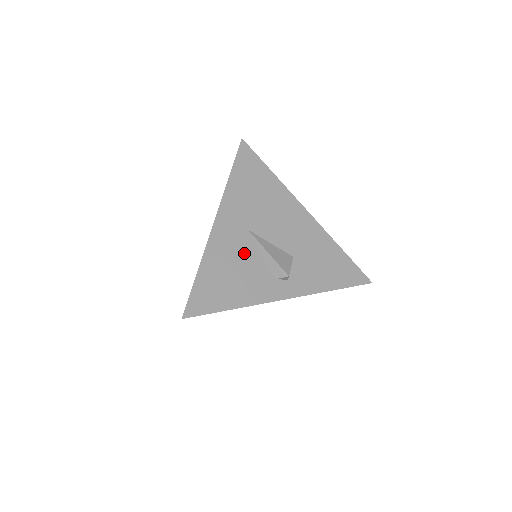
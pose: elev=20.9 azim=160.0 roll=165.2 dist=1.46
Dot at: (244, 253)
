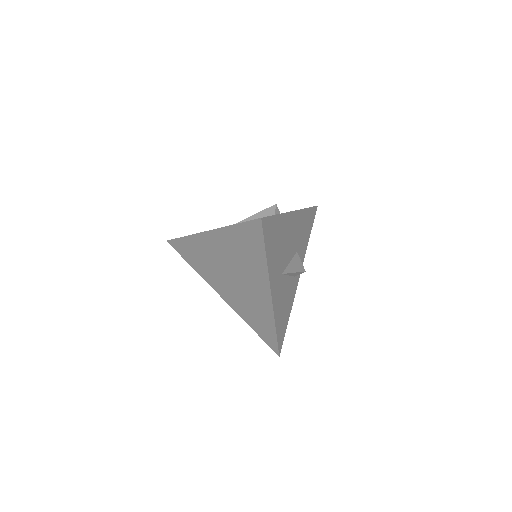
Dot at: (284, 289)
